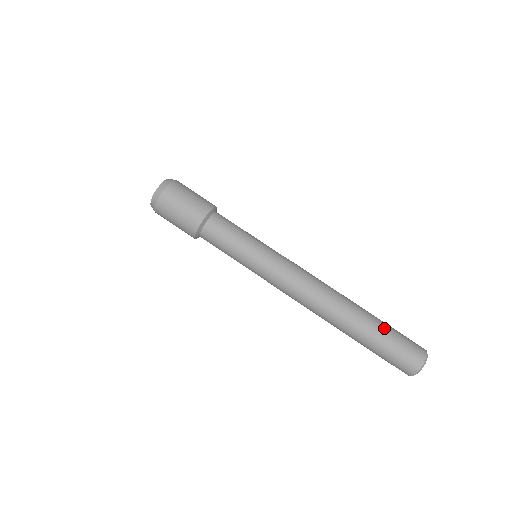
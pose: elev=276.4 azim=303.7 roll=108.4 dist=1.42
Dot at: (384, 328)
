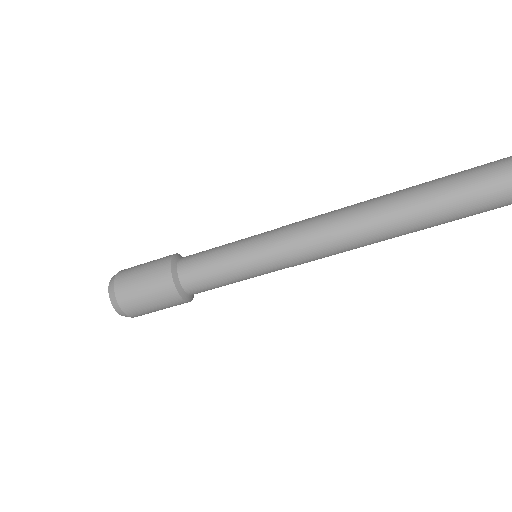
Dot at: (459, 210)
